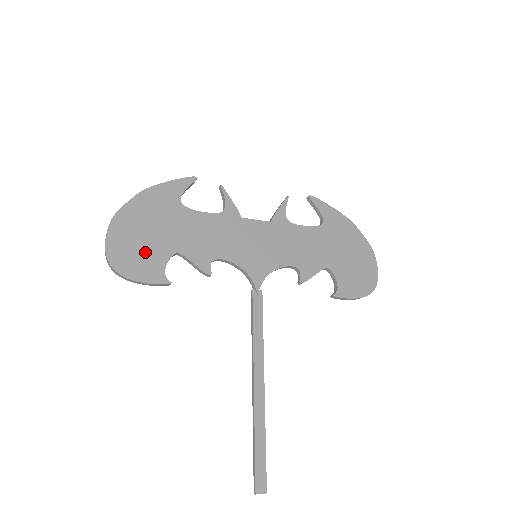
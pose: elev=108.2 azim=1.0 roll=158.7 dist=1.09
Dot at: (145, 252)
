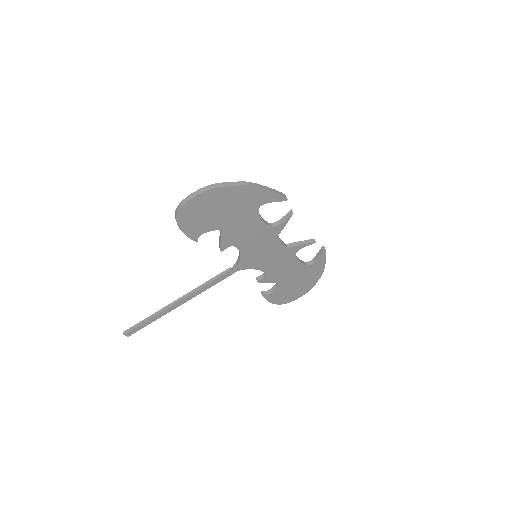
Dot at: (204, 219)
